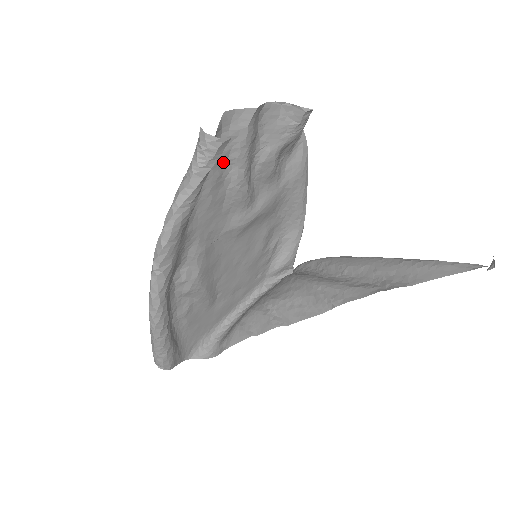
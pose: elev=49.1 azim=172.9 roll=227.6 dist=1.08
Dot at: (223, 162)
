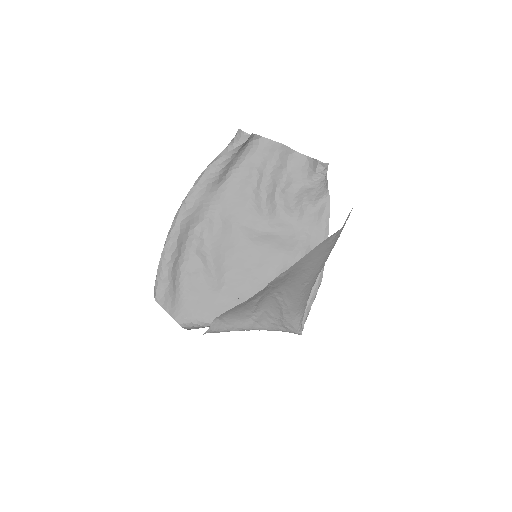
Dot at: (254, 169)
